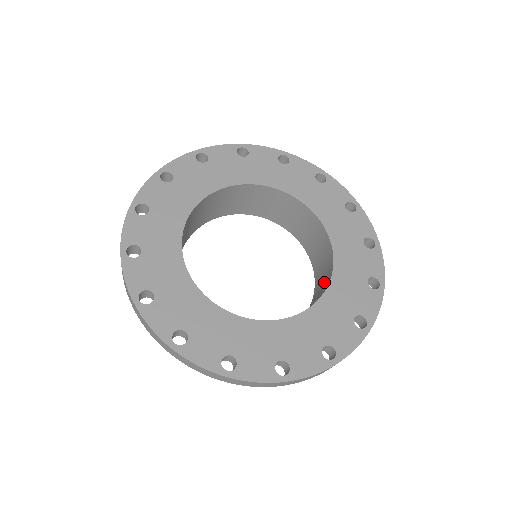
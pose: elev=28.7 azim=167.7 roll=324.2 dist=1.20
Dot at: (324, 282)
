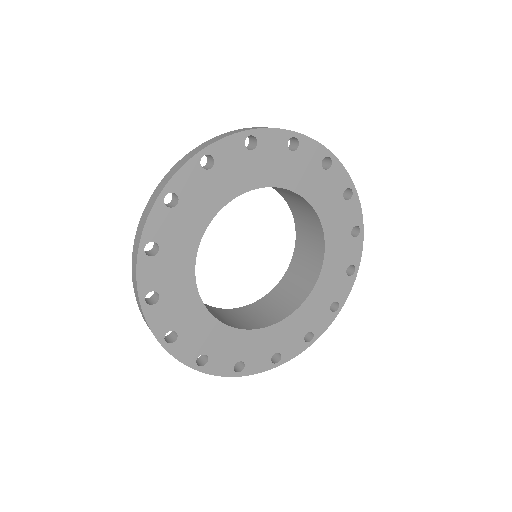
Dot at: (308, 217)
